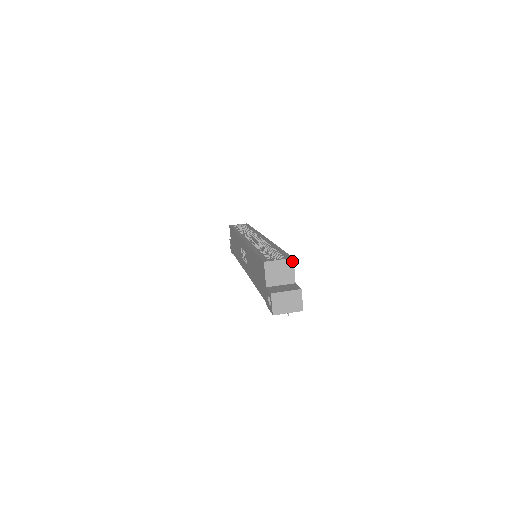
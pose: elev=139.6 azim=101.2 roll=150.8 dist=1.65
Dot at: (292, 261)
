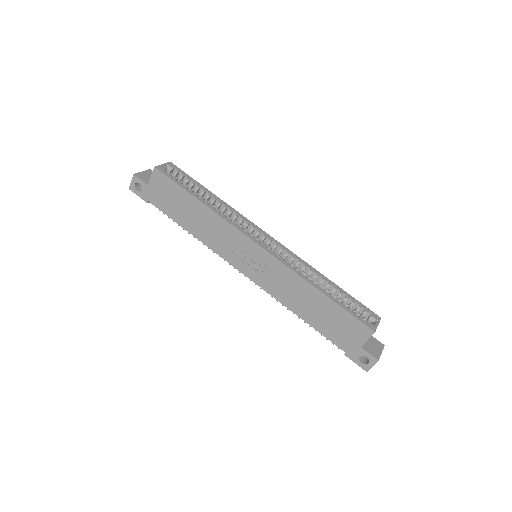
Dot at: occluded
